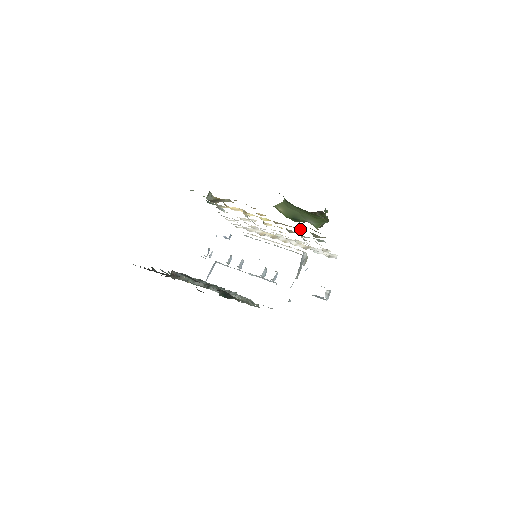
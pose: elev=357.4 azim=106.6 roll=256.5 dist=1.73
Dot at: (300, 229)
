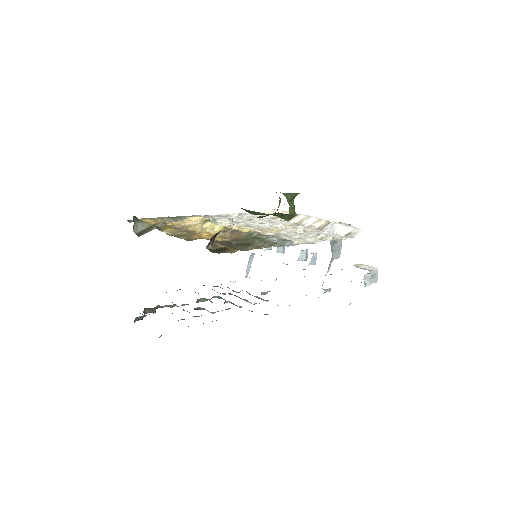
Dot at: (249, 237)
